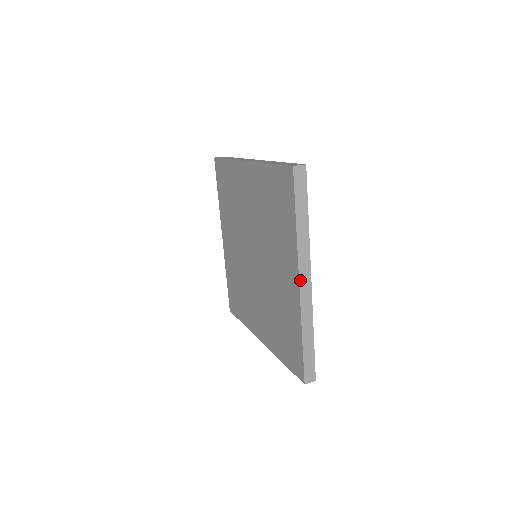
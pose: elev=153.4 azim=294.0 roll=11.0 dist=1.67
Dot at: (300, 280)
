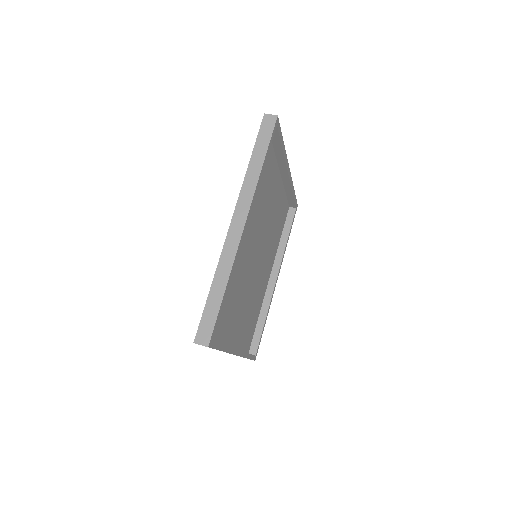
Dot at: (233, 218)
